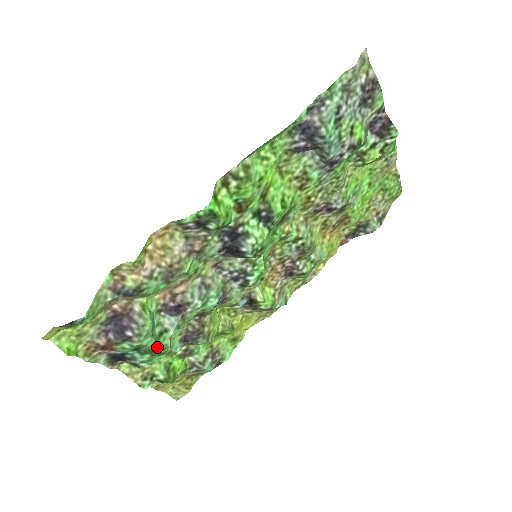
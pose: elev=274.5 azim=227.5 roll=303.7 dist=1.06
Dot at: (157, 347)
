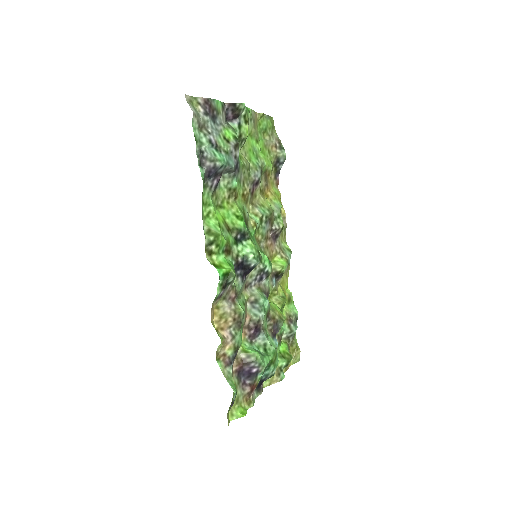
Dot at: (272, 357)
